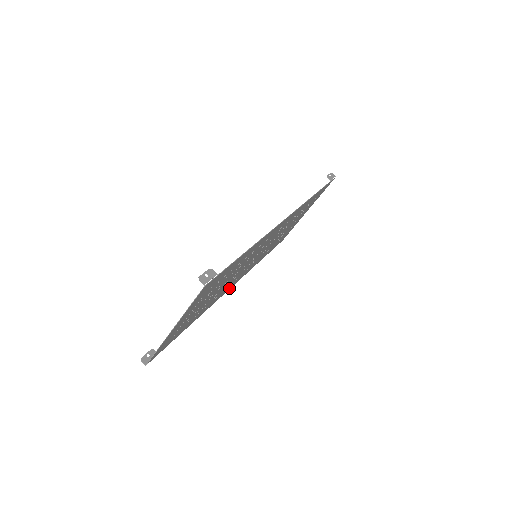
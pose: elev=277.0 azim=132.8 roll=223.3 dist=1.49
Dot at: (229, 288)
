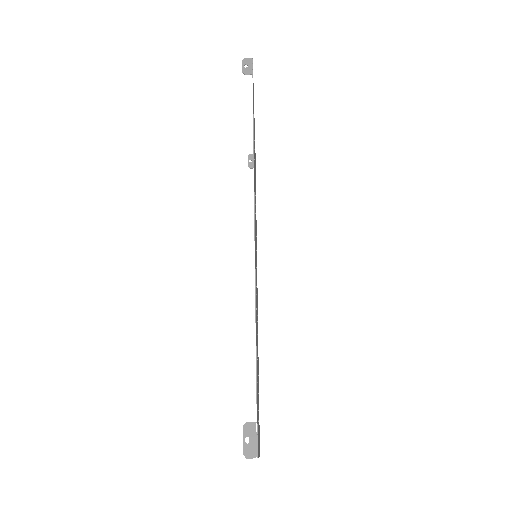
Dot at: occluded
